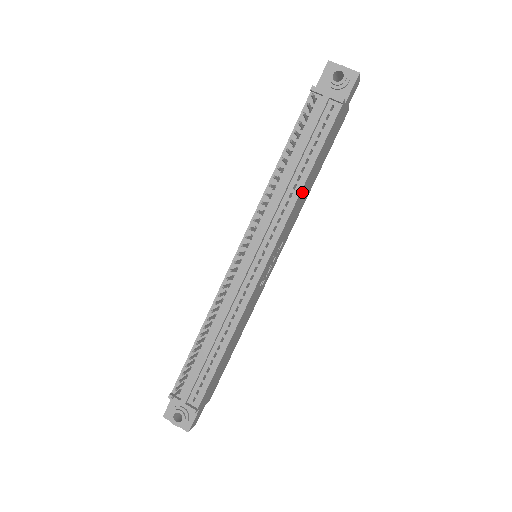
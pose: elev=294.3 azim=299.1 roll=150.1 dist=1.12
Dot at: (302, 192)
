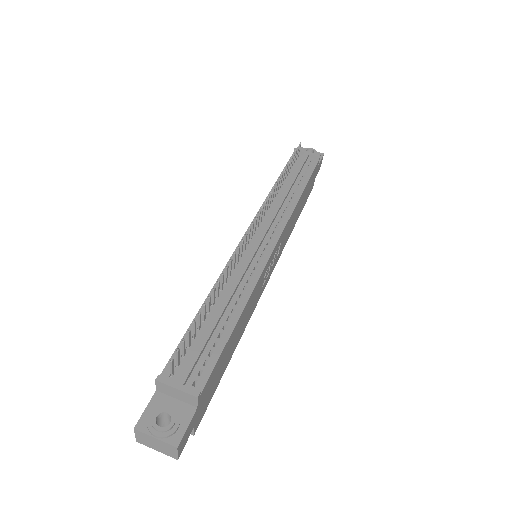
Dot at: (297, 206)
